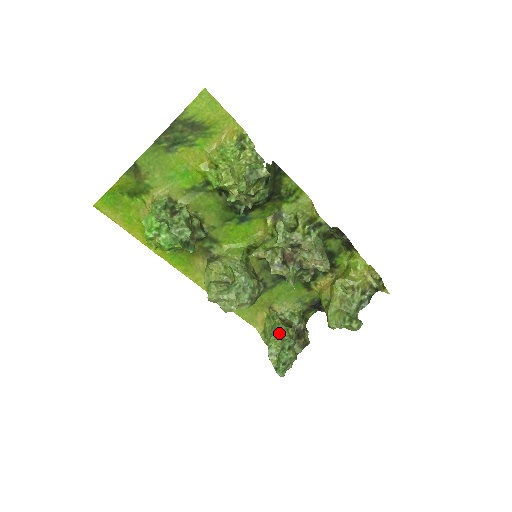
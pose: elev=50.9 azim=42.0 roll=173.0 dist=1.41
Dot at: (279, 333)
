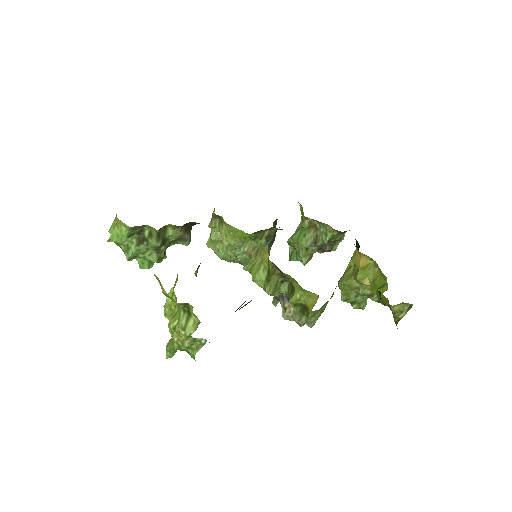
Dot at: (299, 244)
